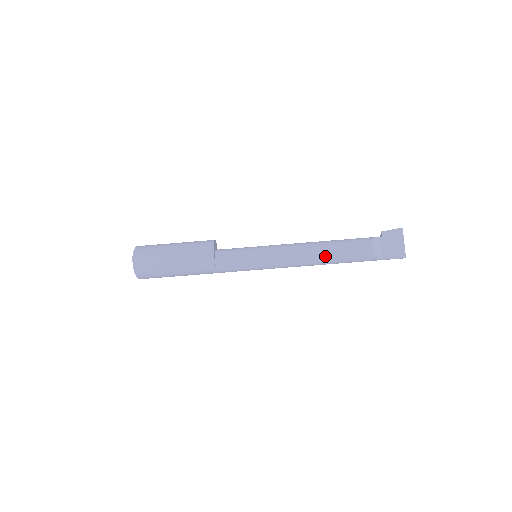
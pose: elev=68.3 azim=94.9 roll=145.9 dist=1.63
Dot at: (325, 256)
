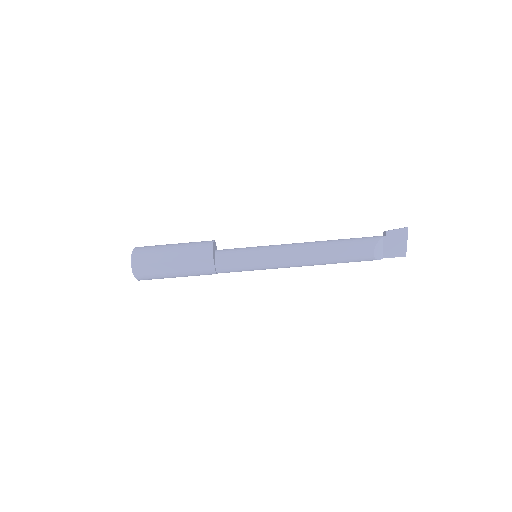
Dot at: (326, 262)
